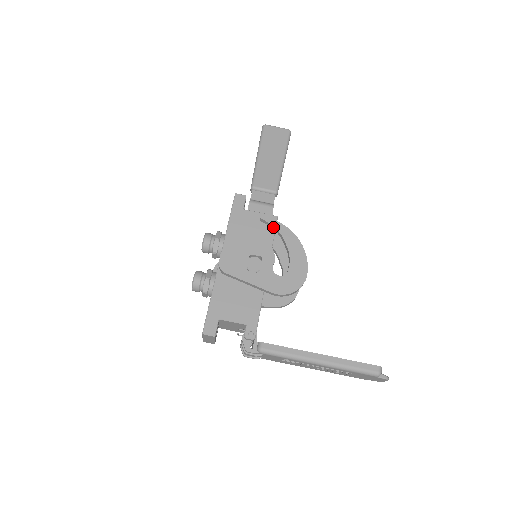
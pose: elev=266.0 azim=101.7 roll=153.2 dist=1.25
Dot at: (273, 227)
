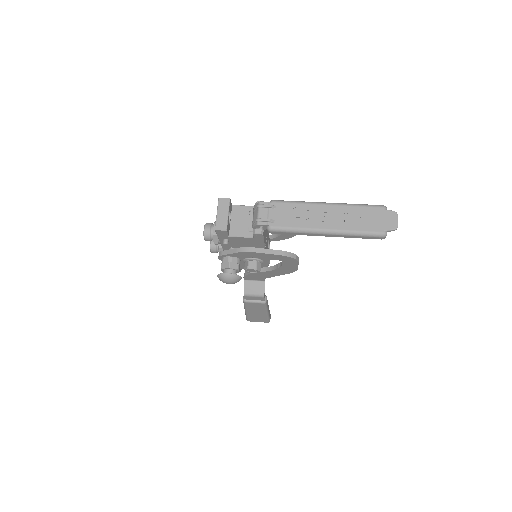
Dot at: occluded
